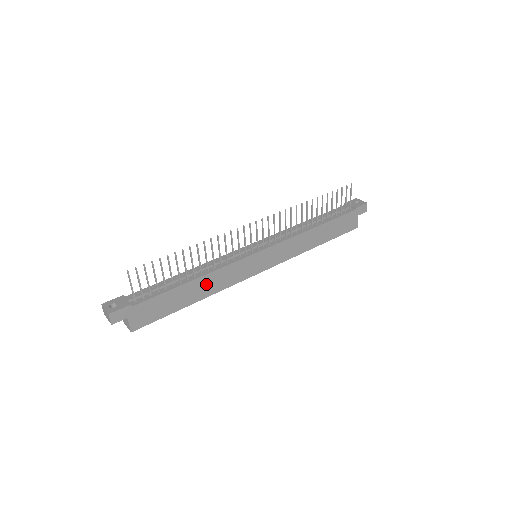
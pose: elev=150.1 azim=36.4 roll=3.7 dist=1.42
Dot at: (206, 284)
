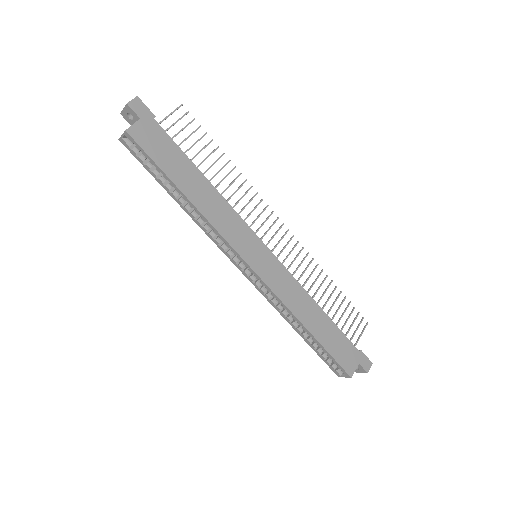
Dot at: (209, 198)
